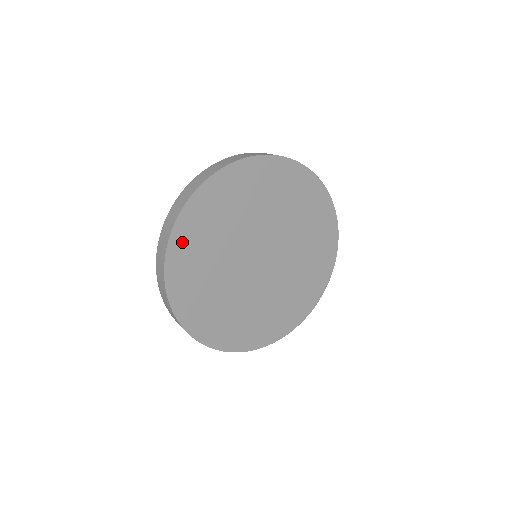
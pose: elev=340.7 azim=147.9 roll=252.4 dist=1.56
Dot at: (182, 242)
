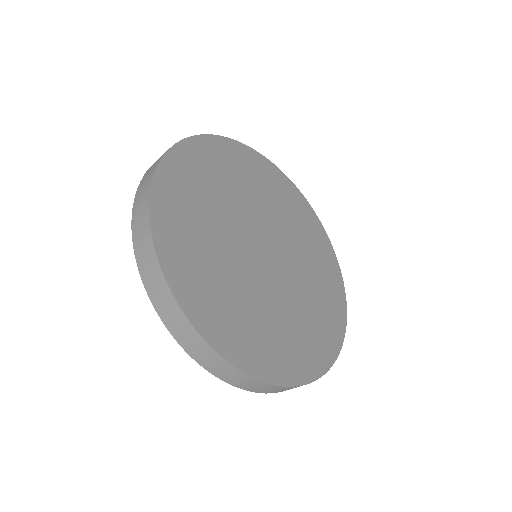
Dot at: (167, 226)
